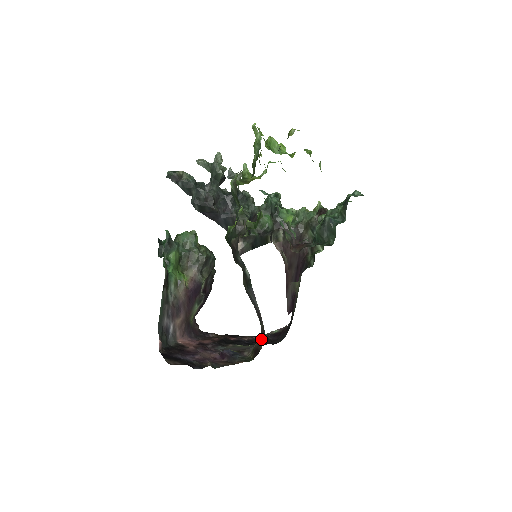
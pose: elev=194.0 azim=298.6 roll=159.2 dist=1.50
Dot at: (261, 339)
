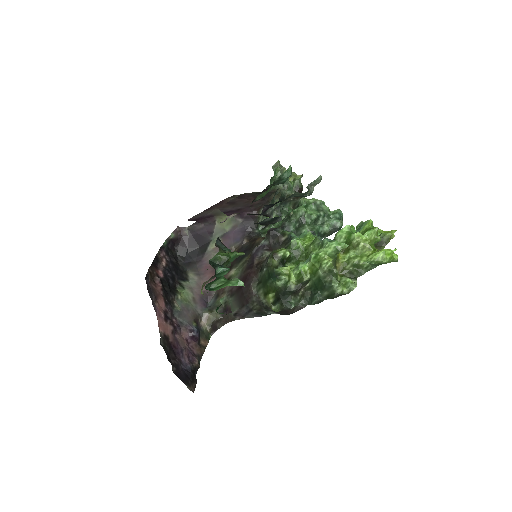
Dot at: (223, 321)
